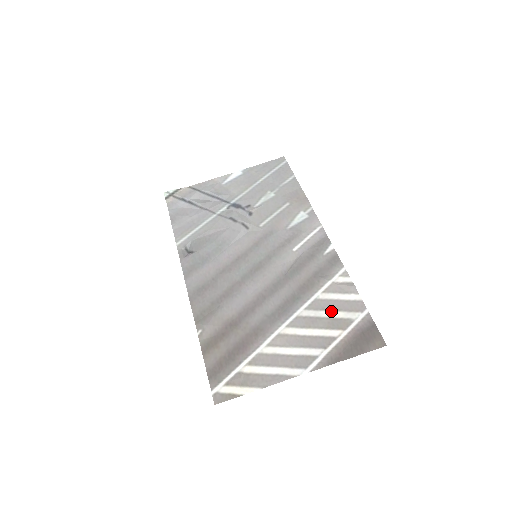
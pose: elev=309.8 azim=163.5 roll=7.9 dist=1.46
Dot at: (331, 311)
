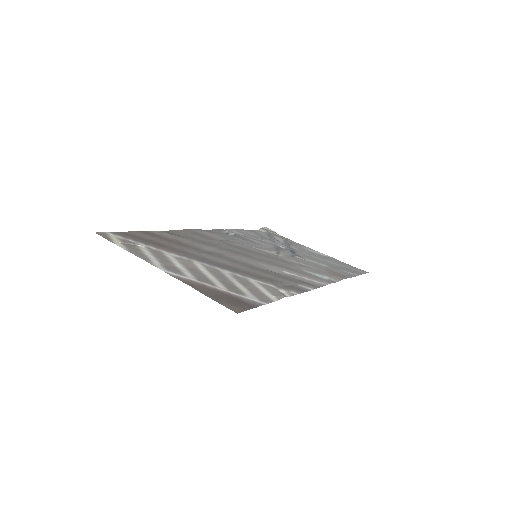
Dot at: (242, 285)
